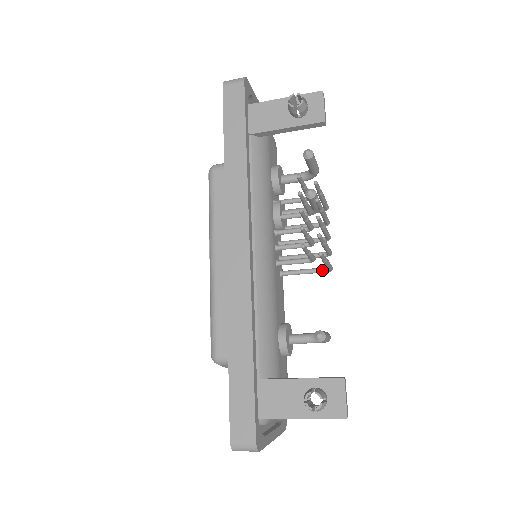
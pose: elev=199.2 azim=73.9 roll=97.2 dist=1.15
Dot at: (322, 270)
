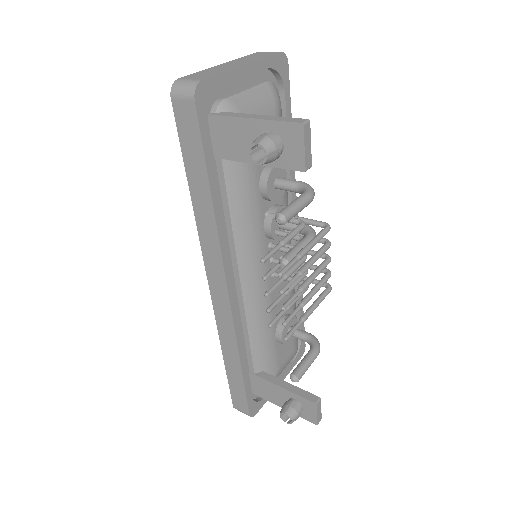
Dot at: occluded
